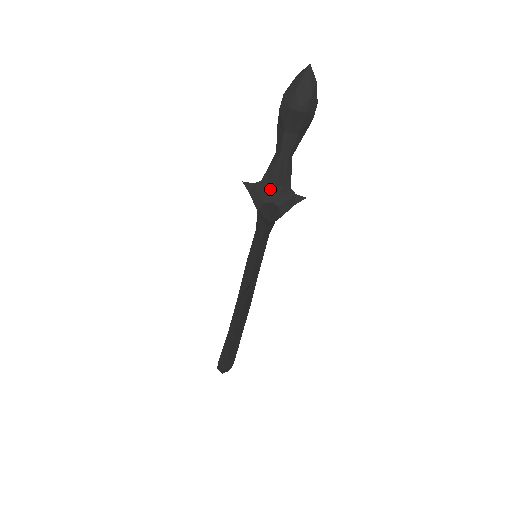
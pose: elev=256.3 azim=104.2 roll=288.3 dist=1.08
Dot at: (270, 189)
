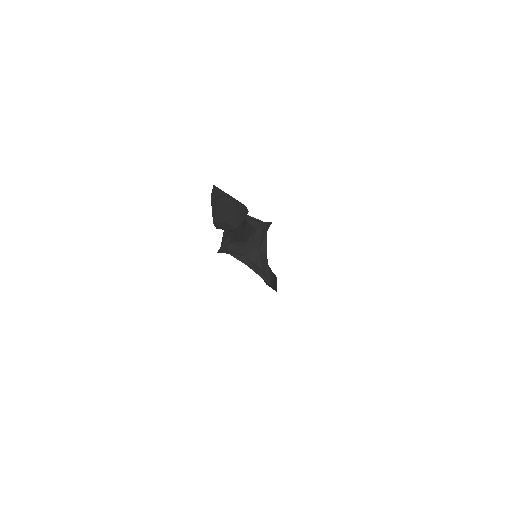
Dot at: (243, 246)
